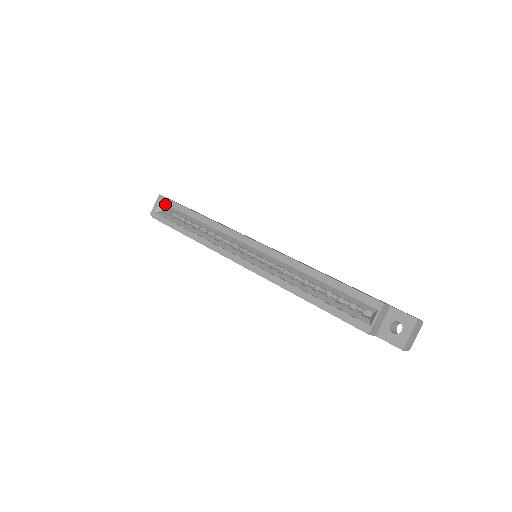
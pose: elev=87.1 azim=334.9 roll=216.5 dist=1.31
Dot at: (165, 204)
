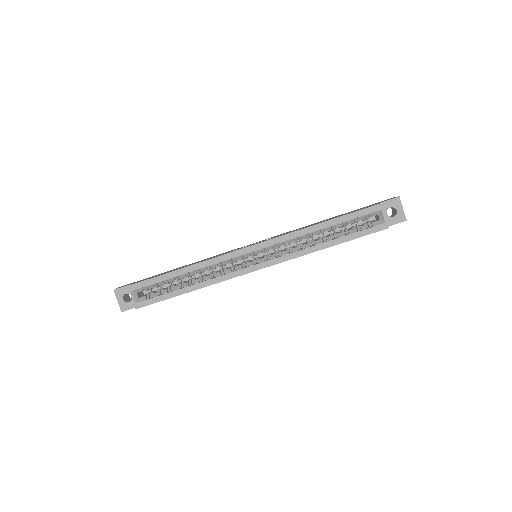
Dot at: (140, 289)
